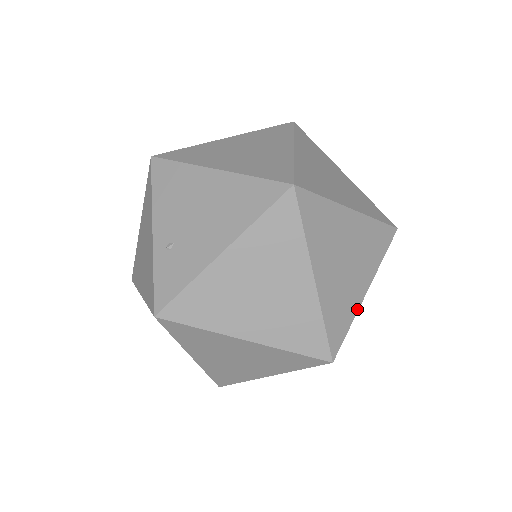
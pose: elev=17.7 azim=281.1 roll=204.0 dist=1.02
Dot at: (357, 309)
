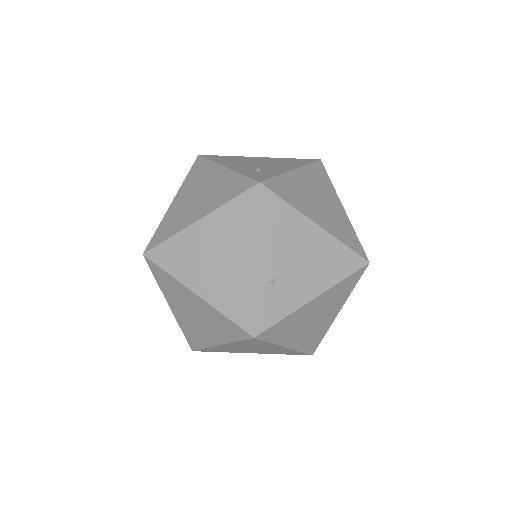
Dot at: occluded
